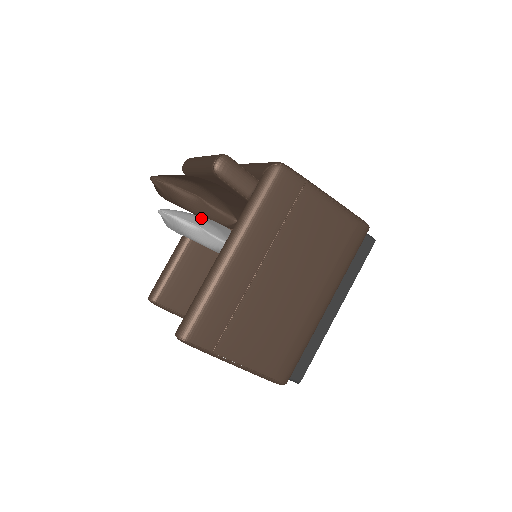
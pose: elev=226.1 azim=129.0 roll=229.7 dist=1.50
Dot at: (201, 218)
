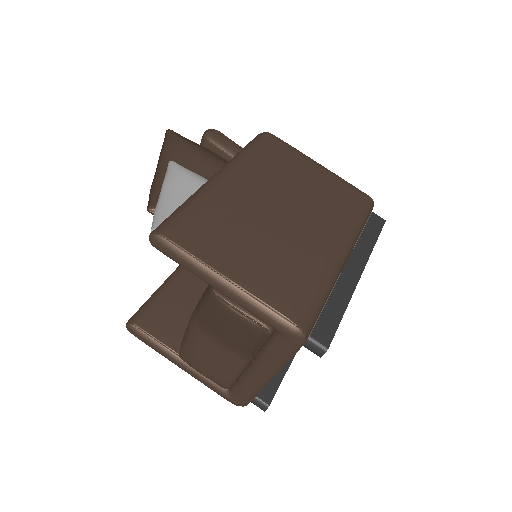
Dot at: occluded
